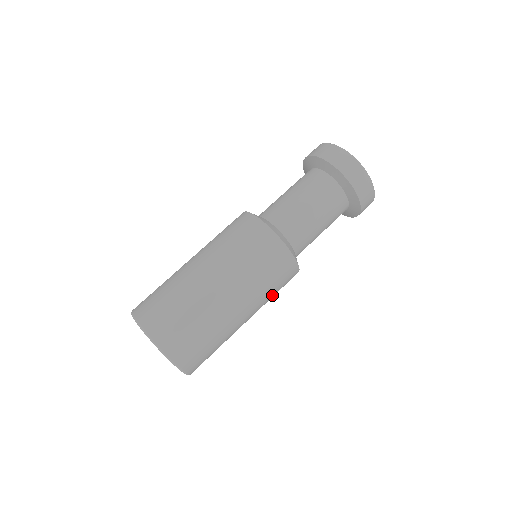
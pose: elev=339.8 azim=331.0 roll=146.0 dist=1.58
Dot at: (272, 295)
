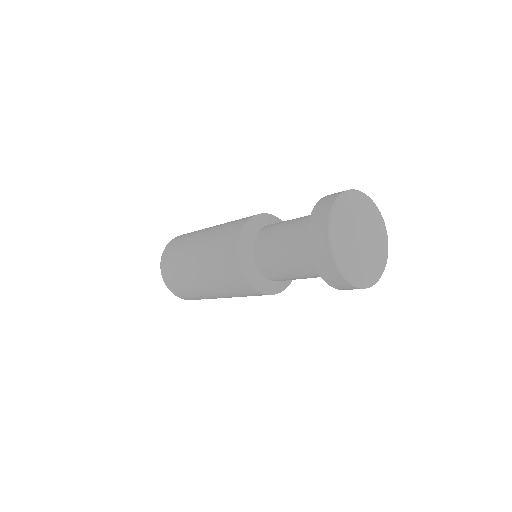
Dot at: occluded
